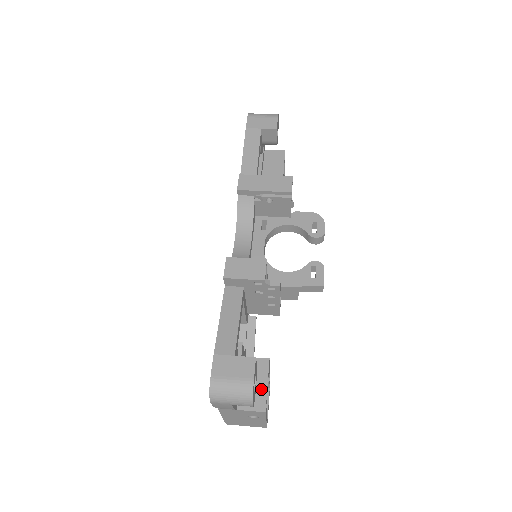
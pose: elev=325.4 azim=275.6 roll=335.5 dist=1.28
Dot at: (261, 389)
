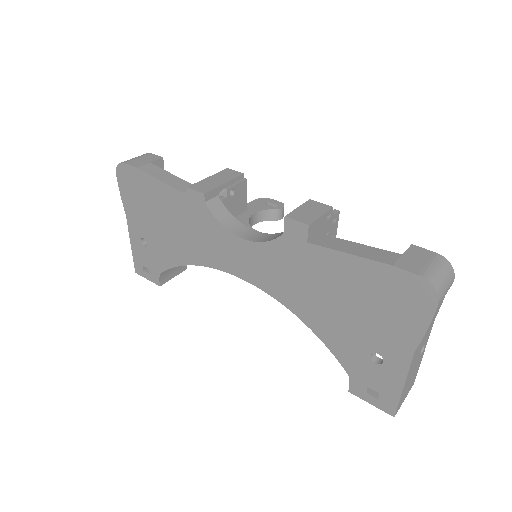
Dot at: occluded
